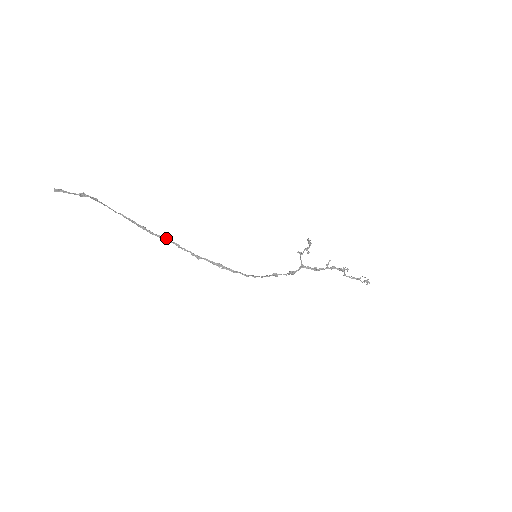
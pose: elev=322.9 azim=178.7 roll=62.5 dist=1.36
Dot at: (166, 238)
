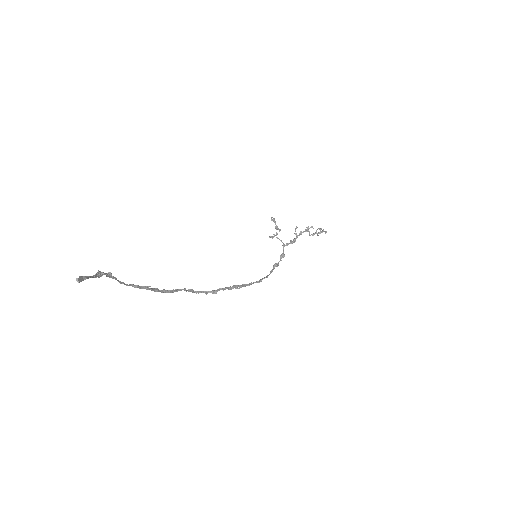
Dot at: (179, 289)
